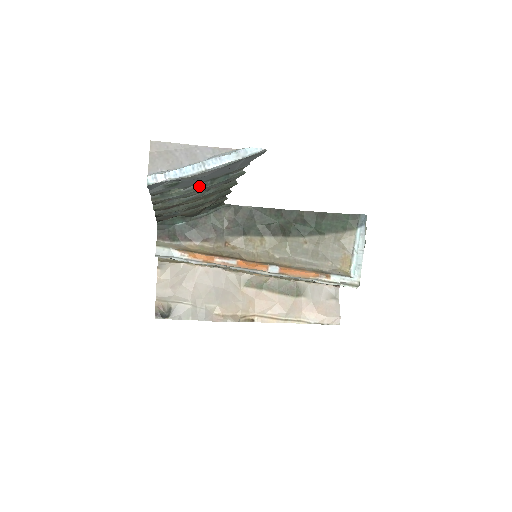
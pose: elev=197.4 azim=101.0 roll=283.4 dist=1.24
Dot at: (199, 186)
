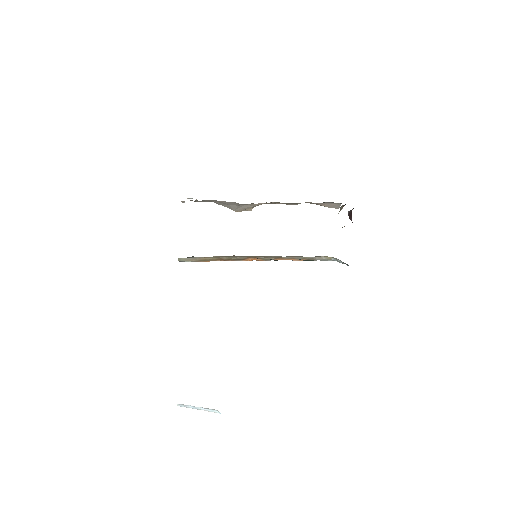
Dot at: occluded
